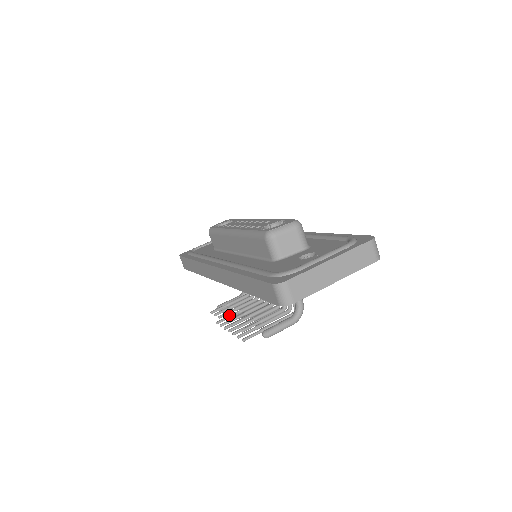
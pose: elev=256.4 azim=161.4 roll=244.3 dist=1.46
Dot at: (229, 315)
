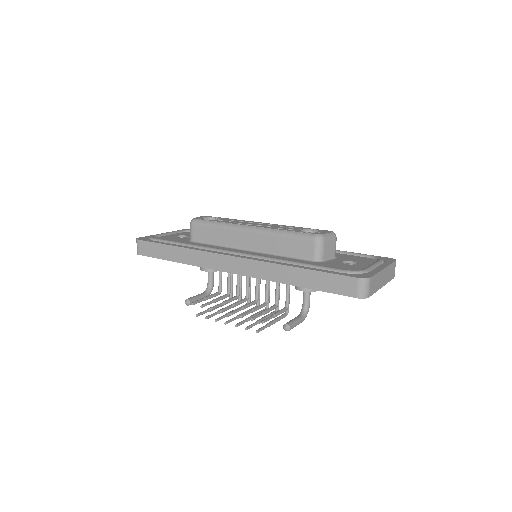
Dot at: (225, 308)
